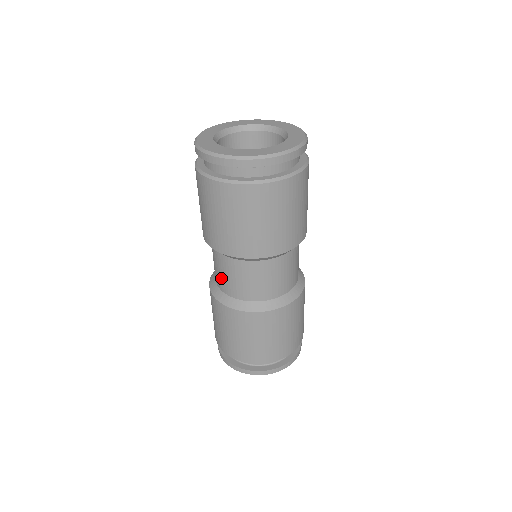
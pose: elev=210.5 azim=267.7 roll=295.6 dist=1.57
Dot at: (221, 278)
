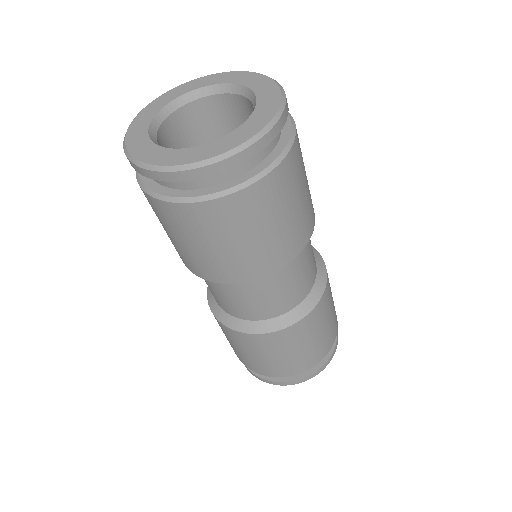
Dot at: occluded
